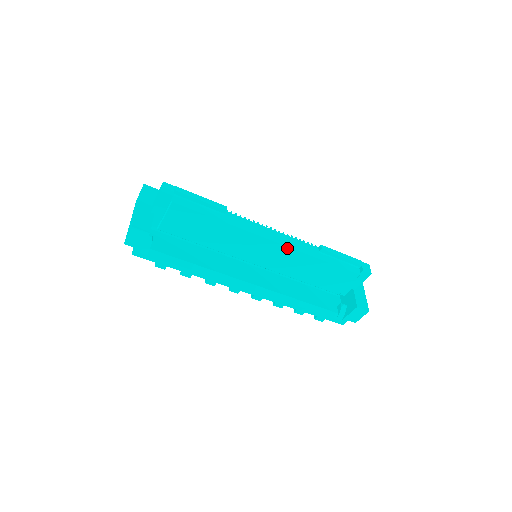
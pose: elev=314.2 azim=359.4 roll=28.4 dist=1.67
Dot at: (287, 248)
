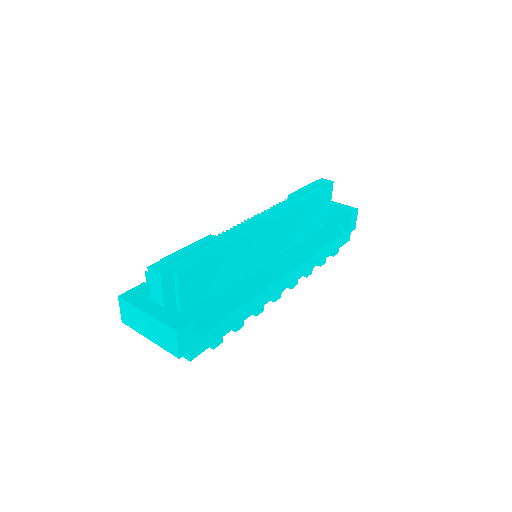
Dot at: (278, 220)
